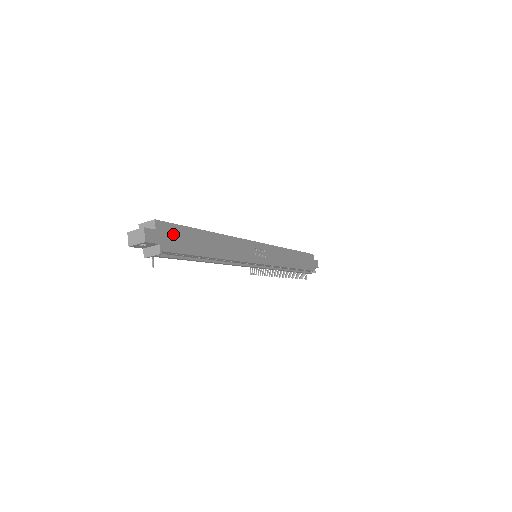
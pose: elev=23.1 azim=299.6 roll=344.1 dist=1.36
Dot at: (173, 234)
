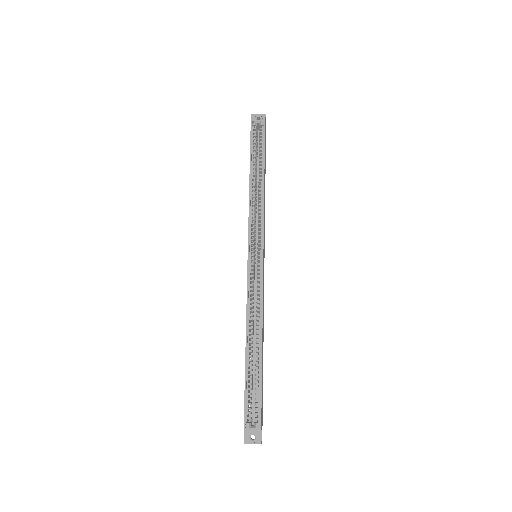
Dot at: occluded
